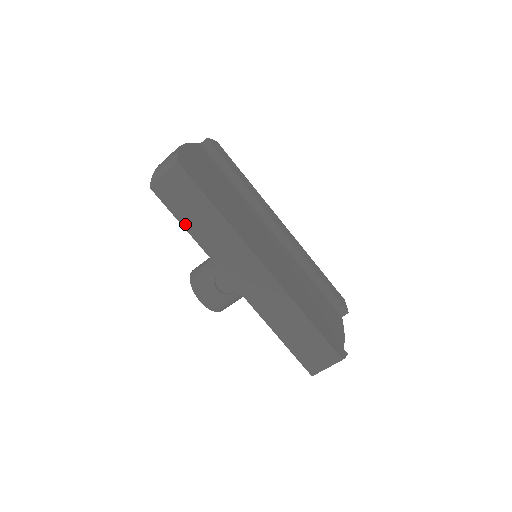
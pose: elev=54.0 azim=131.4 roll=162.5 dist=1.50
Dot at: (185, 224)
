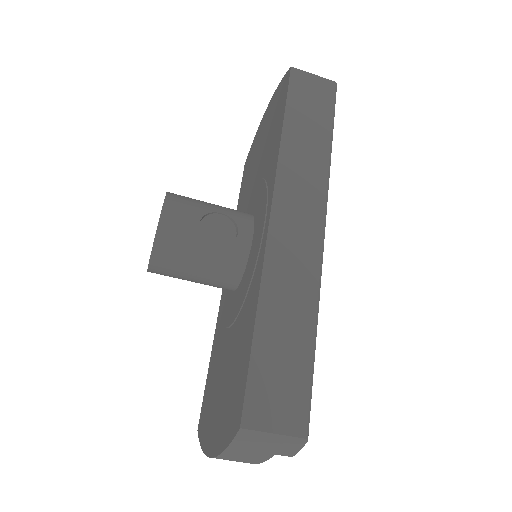
Dot at: (289, 117)
